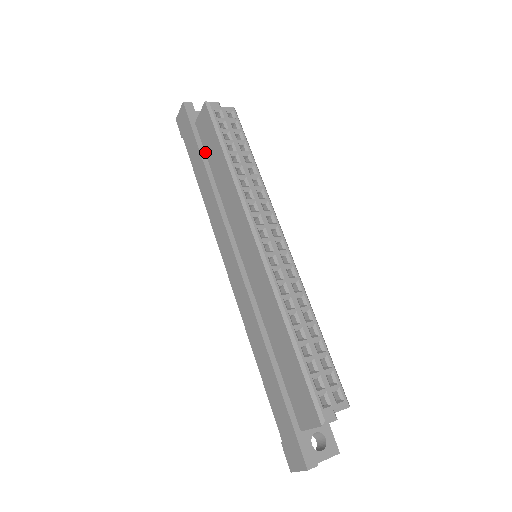
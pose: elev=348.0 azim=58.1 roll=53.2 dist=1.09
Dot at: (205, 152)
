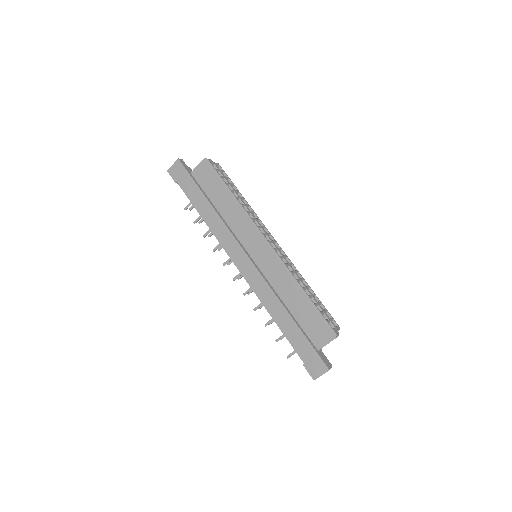
Dot at: (204, 192)
